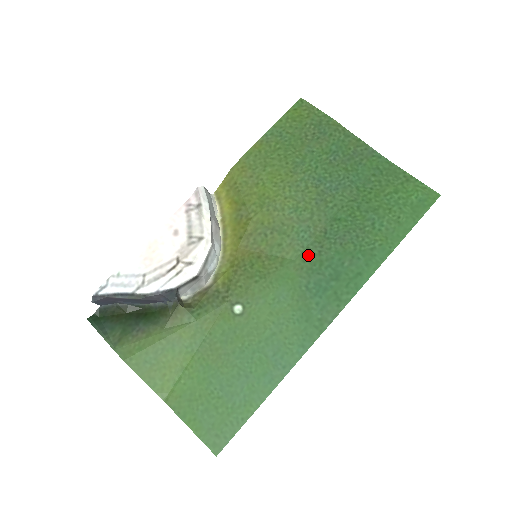
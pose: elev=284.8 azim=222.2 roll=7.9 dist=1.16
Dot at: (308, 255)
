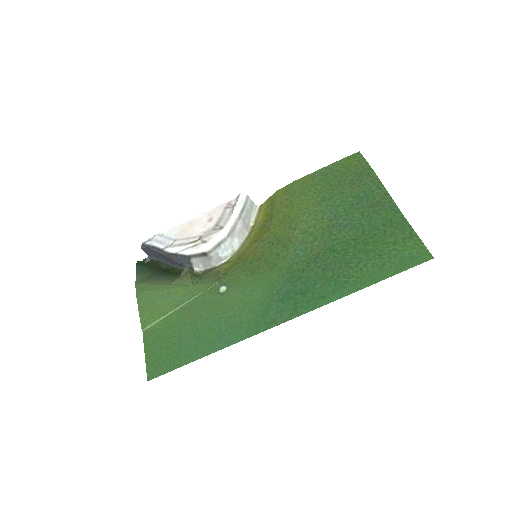
Dot at: (294, 269)
